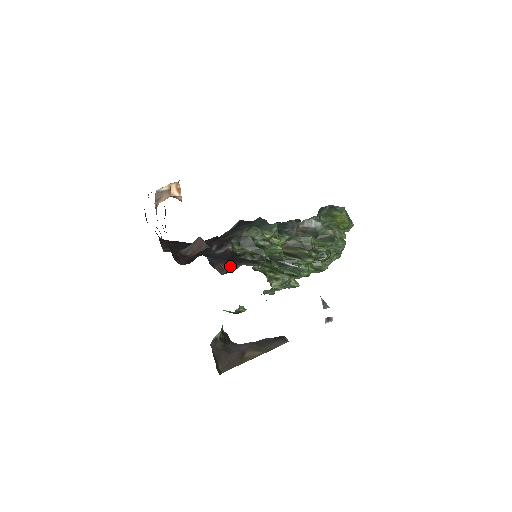
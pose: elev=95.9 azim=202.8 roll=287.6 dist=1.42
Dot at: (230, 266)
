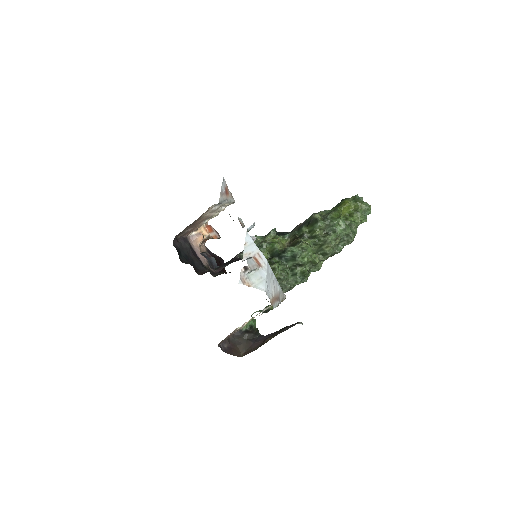
Dot at: occluded
